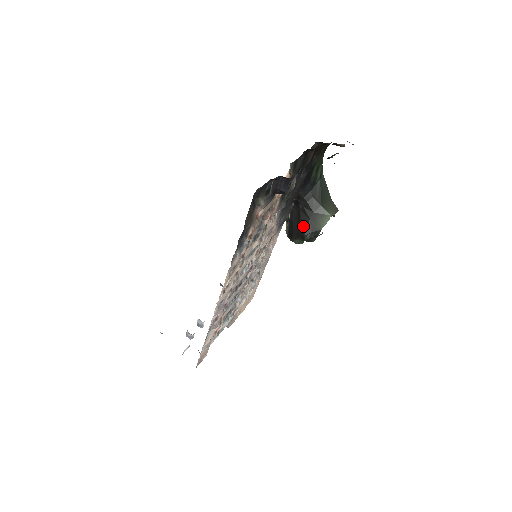
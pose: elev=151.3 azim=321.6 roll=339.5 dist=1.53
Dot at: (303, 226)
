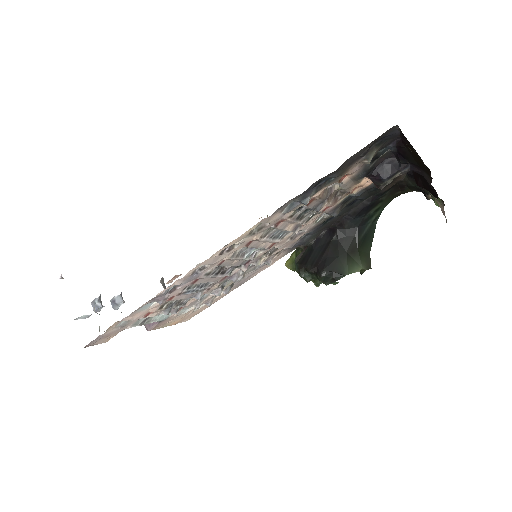
Dot at: (327, 259)
